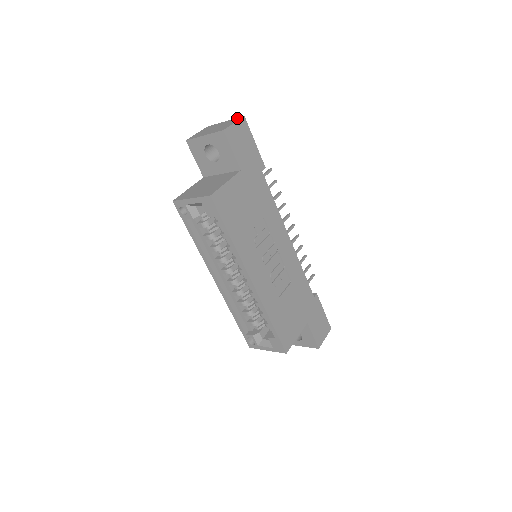
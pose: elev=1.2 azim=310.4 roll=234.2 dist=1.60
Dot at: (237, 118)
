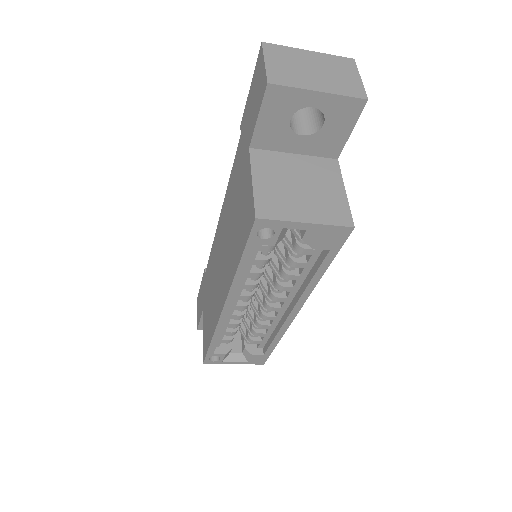
Dot at: (345, 60)
